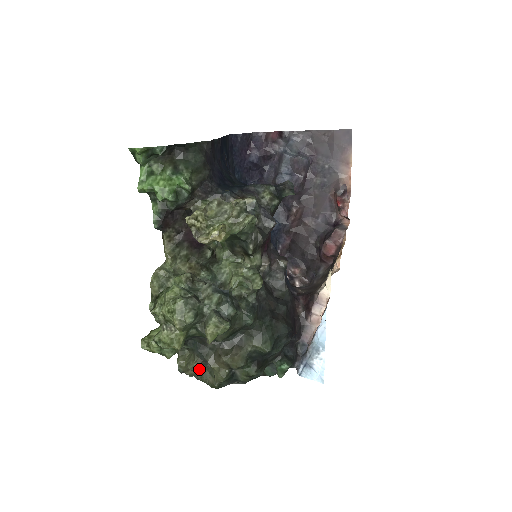
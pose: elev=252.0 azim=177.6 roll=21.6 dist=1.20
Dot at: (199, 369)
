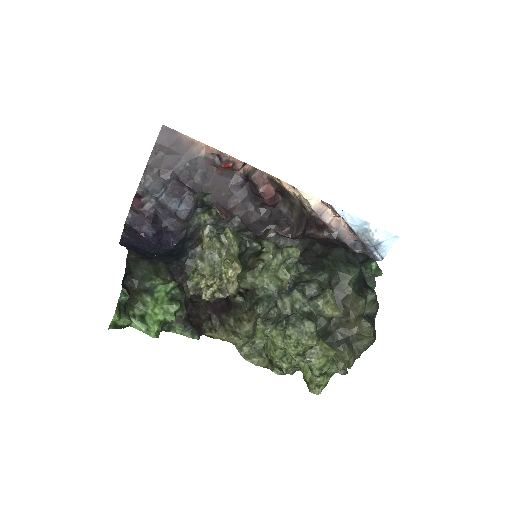
Dot at: (351, 350)
